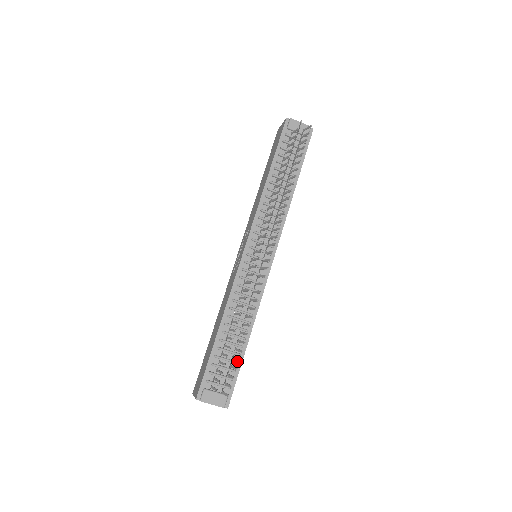
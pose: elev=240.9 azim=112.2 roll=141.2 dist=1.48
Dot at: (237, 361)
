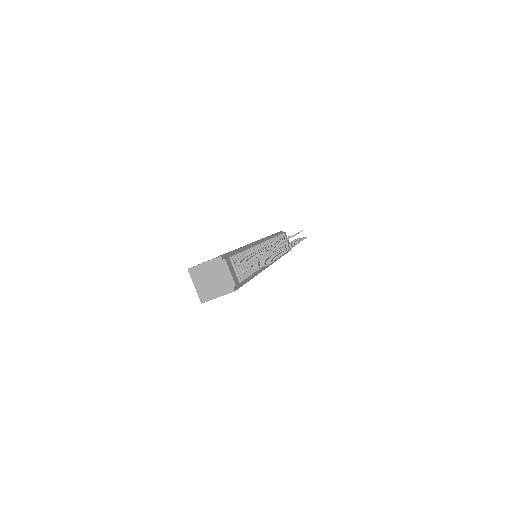
Dot at: (246, 276)
